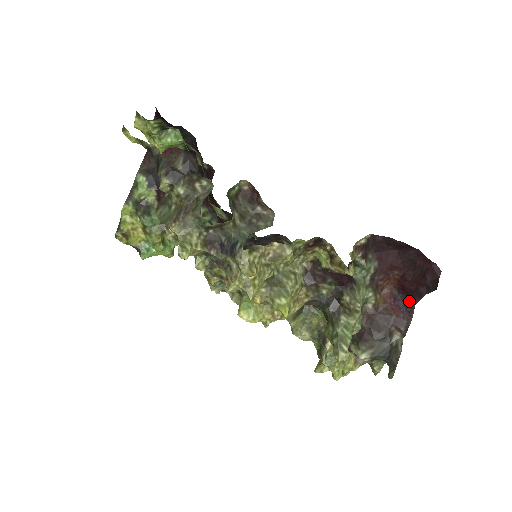
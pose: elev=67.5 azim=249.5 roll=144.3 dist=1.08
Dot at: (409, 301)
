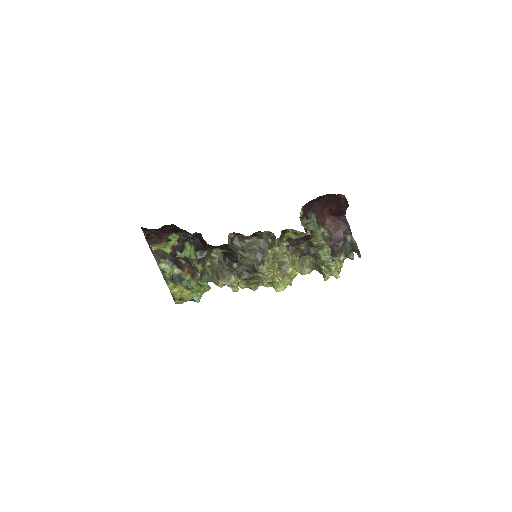
Dot at: (341, 217)
